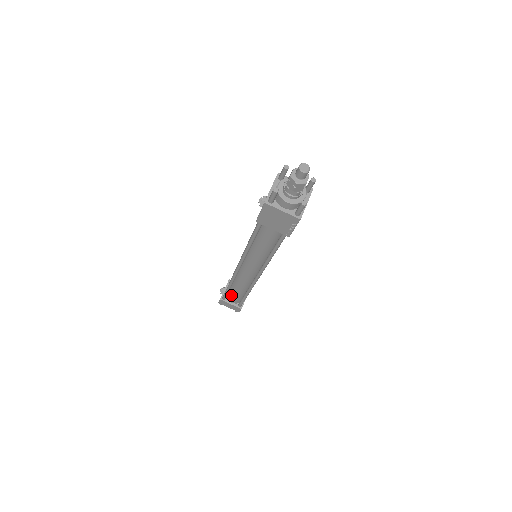
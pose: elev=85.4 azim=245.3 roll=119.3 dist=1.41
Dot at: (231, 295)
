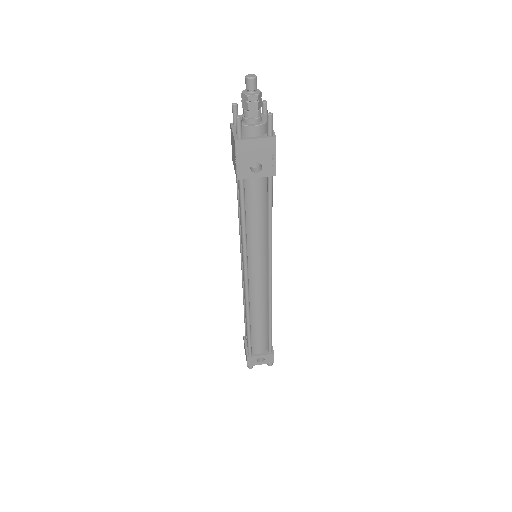
Dot at: occluded
